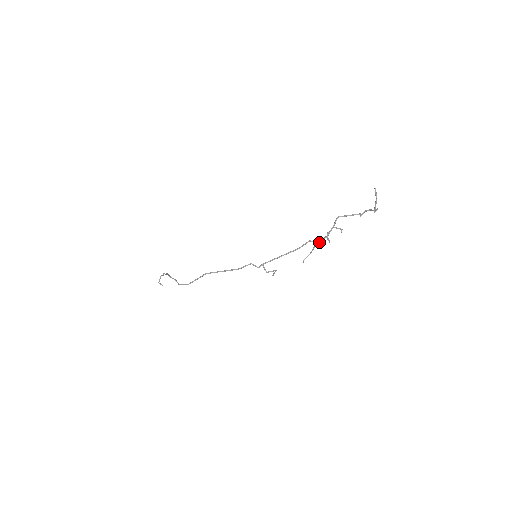
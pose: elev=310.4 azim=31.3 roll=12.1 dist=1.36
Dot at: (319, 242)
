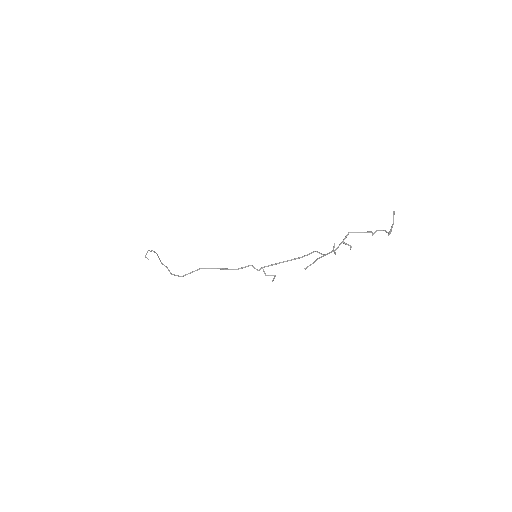
Dot at: (325, 254)
